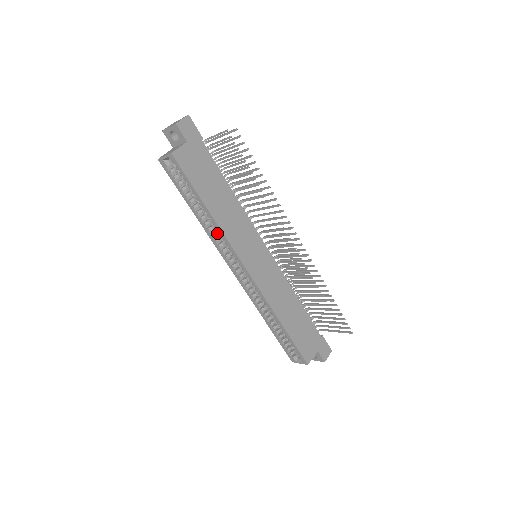
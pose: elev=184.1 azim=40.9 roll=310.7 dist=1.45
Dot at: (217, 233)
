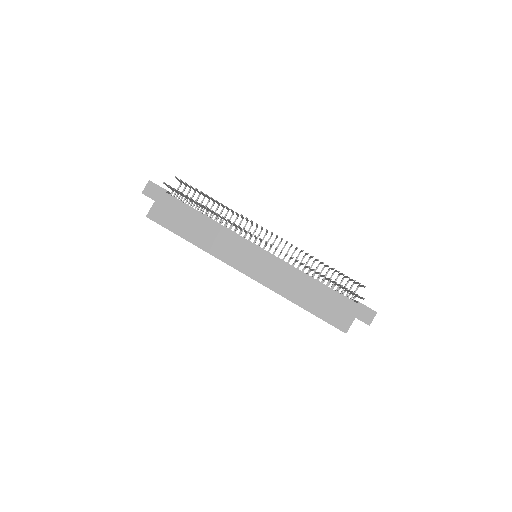
Dot at: occluded
